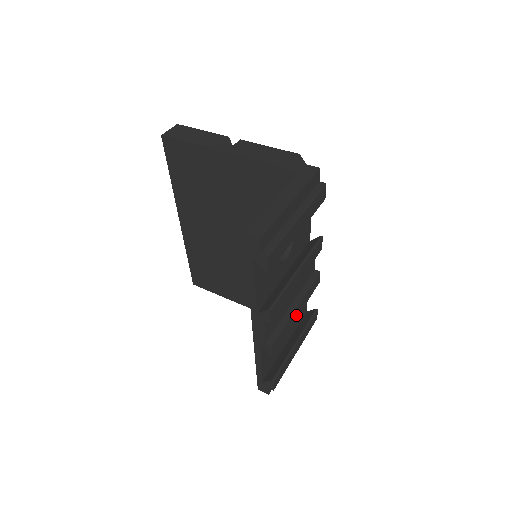
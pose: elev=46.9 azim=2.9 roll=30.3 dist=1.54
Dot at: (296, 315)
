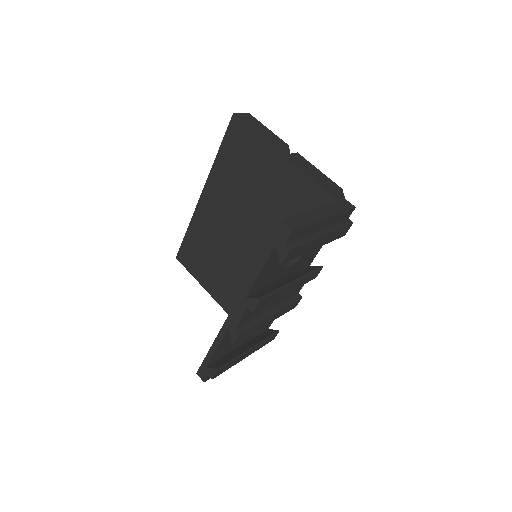
Dot at: (267, 322)
